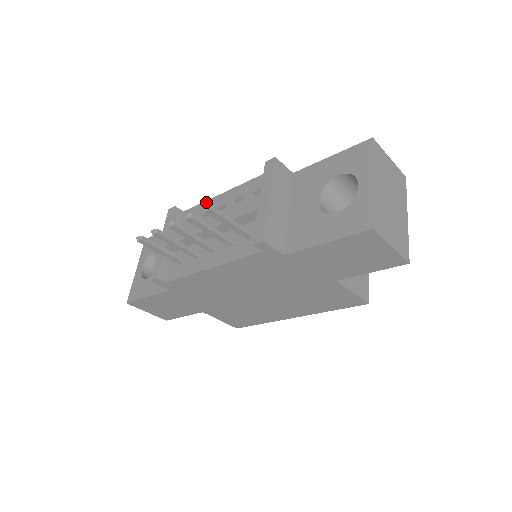
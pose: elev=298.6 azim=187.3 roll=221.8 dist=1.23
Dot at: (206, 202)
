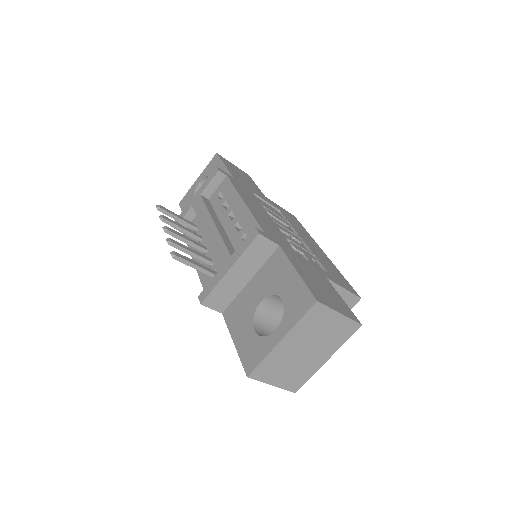
Dot at: (234, 191)
